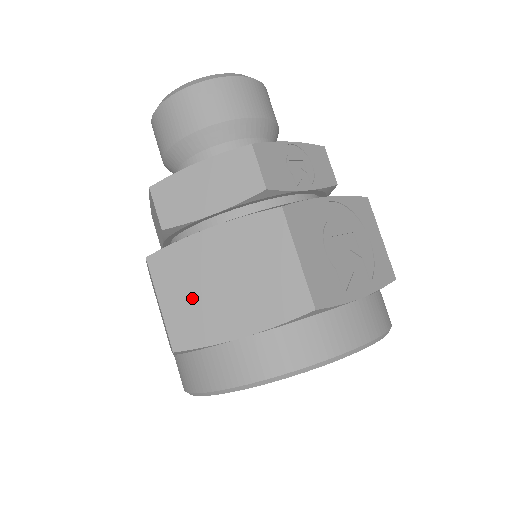
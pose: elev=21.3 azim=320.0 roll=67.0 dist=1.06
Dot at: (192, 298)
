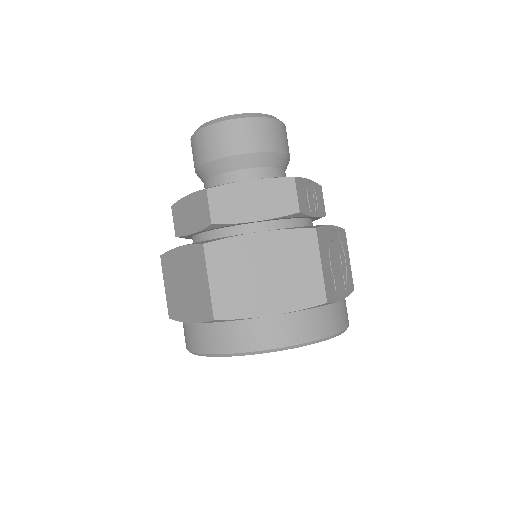
Dot at: (237, 281)
